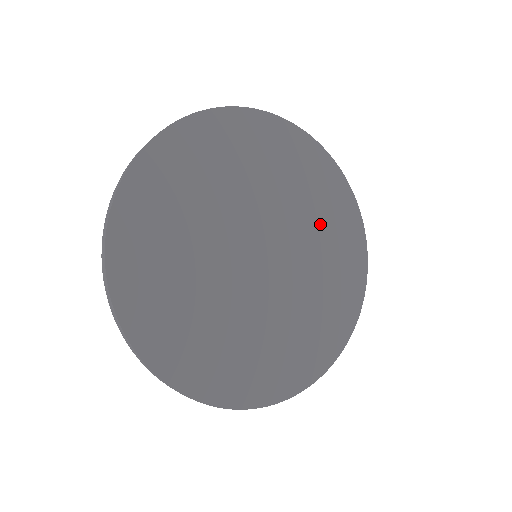
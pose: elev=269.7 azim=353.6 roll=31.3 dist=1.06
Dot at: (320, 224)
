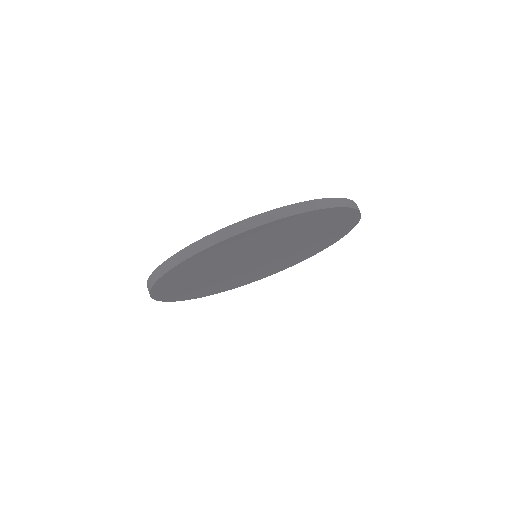
Dot at: (310, 246)
